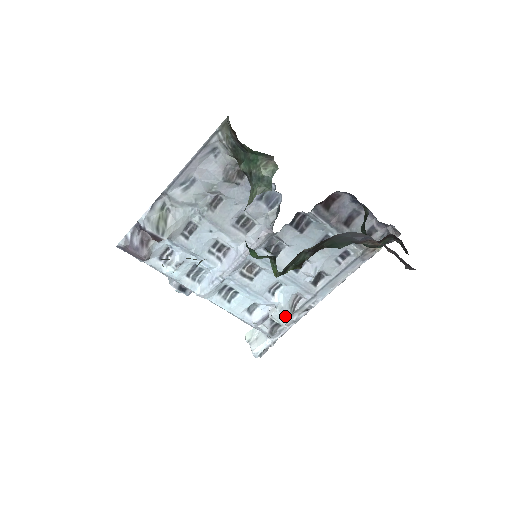
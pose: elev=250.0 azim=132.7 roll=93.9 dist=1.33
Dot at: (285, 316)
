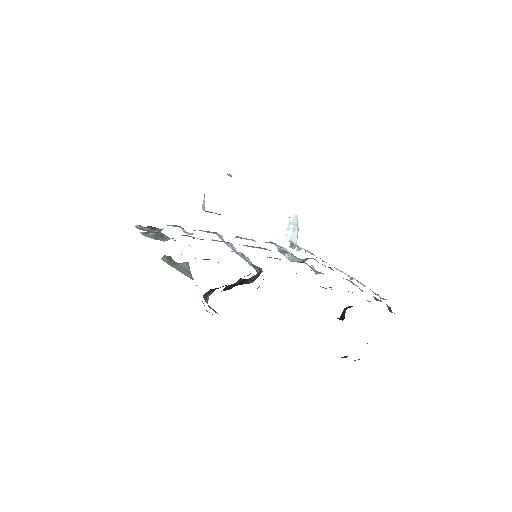
Dot at: (298, 262)
